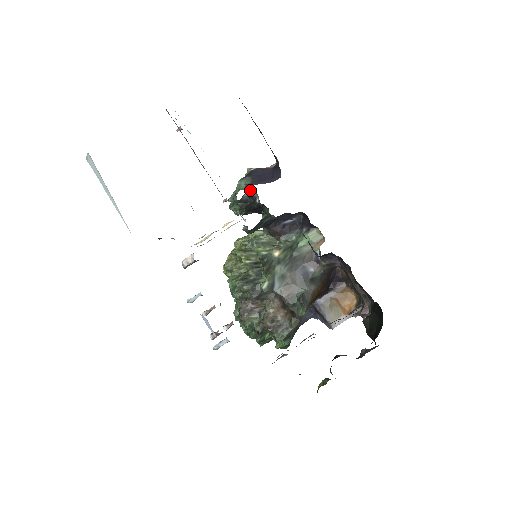
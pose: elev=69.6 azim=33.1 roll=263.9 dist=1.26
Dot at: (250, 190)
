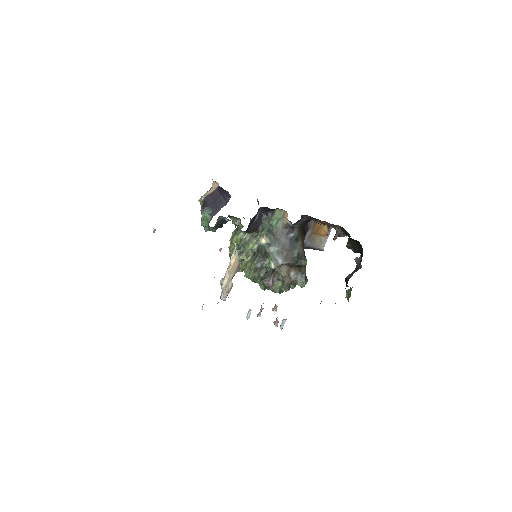
Dot at: (218, 218)
